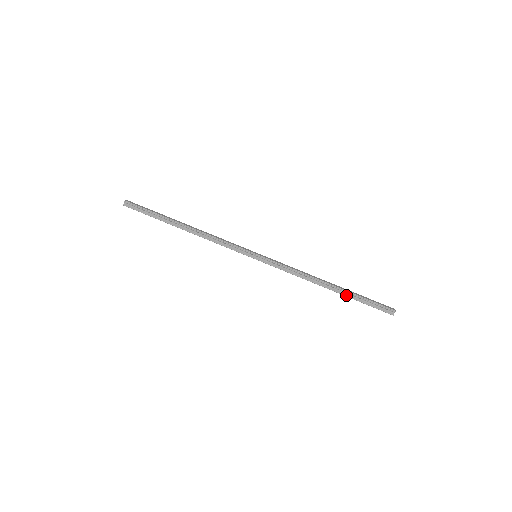
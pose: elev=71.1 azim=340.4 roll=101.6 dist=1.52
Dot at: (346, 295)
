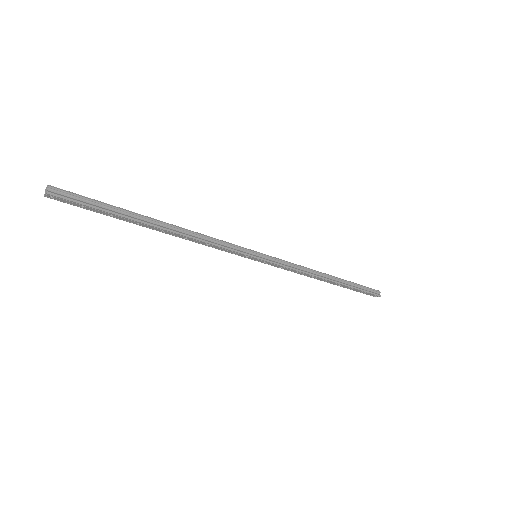
Dot at: (346, 284)
